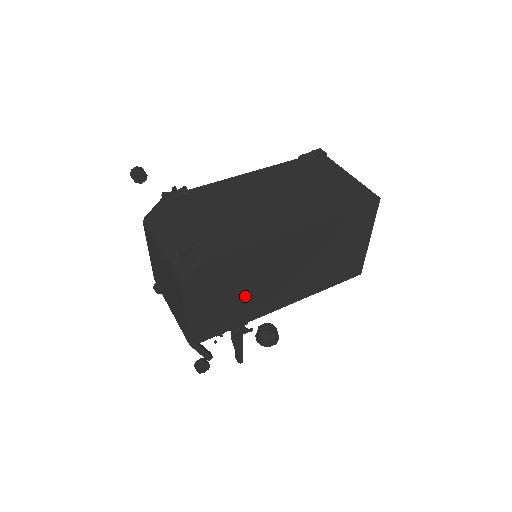
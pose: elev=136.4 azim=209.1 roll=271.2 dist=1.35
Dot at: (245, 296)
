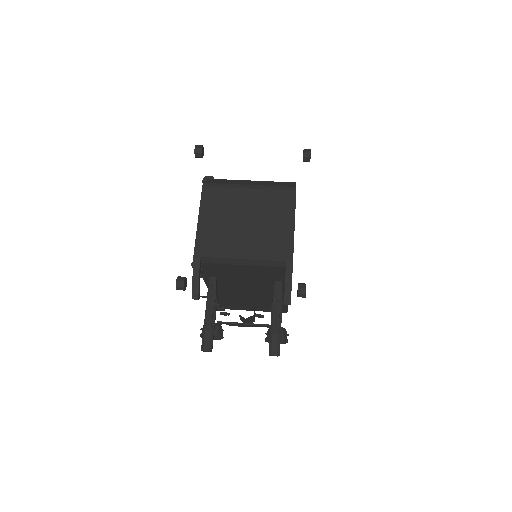
Dot at: occluded
